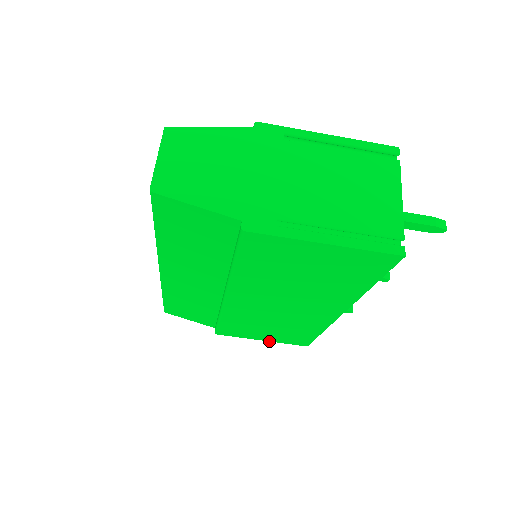
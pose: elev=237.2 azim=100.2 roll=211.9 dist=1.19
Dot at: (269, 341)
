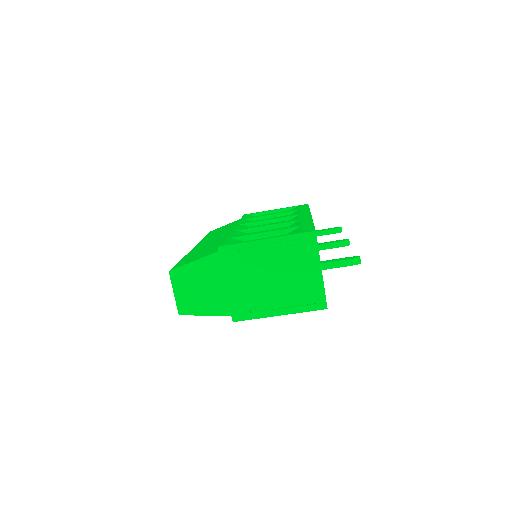
Dot at: occluded
